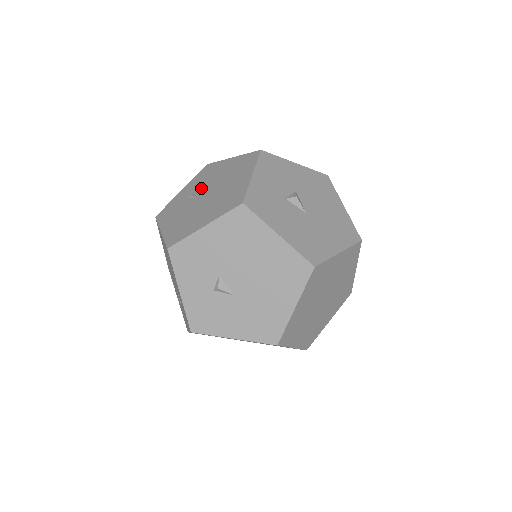
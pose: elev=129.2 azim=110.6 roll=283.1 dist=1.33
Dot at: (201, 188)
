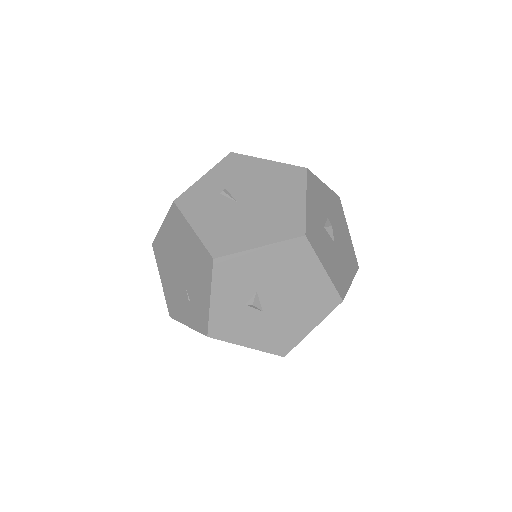
Dot at: (235, 187)
